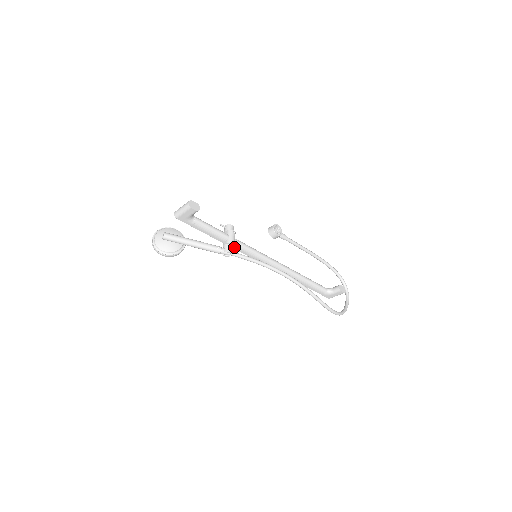
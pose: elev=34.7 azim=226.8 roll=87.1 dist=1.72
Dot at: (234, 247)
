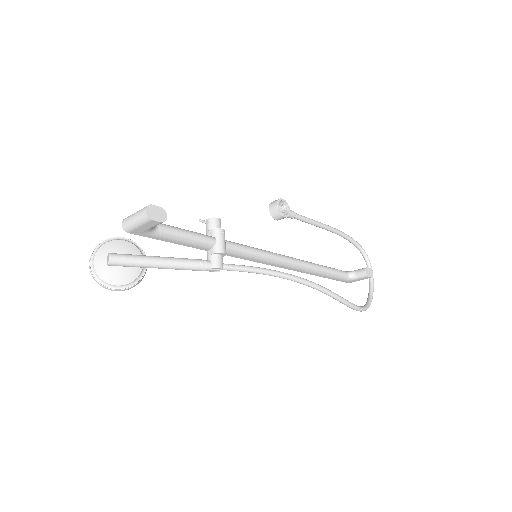
Dot at: occluded
